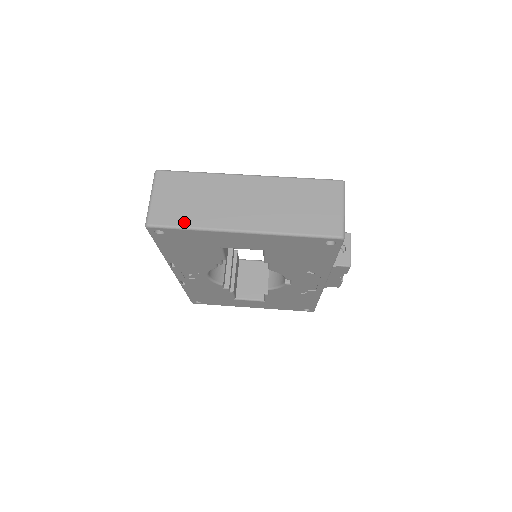
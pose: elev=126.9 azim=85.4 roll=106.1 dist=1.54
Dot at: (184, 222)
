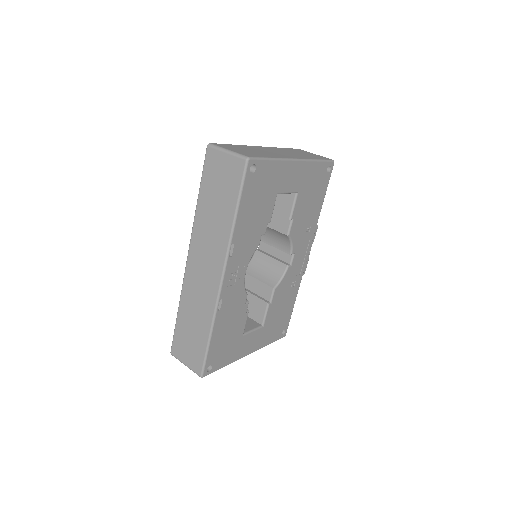
Dot at: (265, 156)
